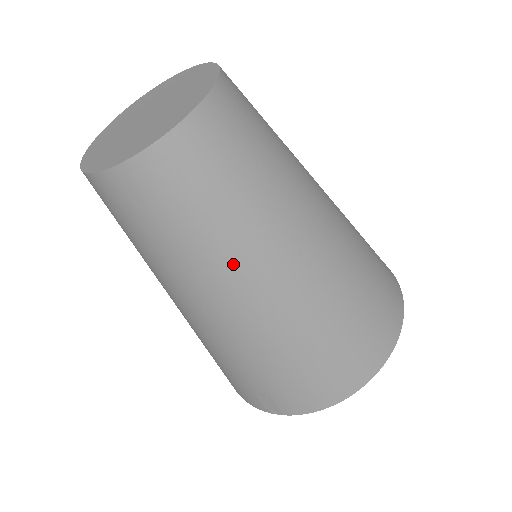
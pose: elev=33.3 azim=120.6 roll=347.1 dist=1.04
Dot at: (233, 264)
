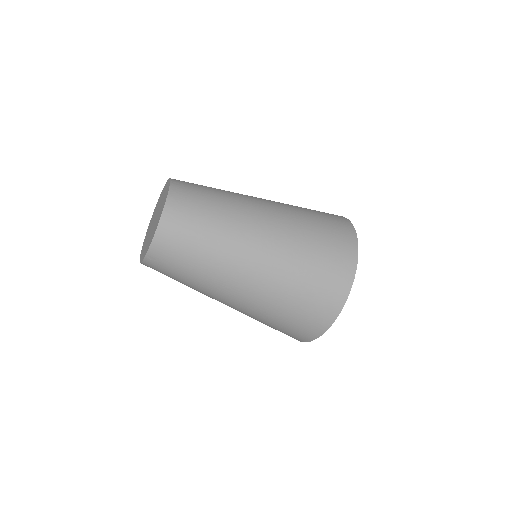
Dot at: (208, 292)
